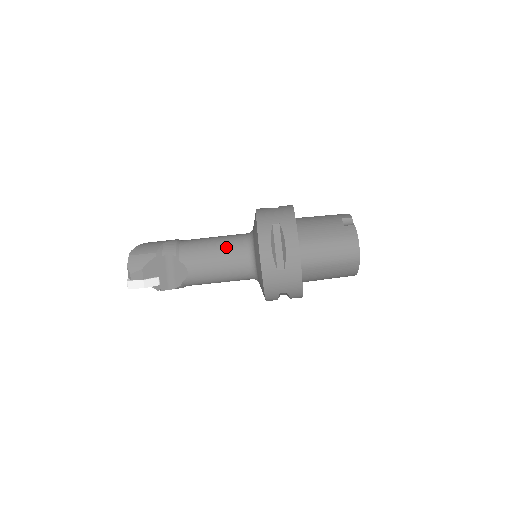
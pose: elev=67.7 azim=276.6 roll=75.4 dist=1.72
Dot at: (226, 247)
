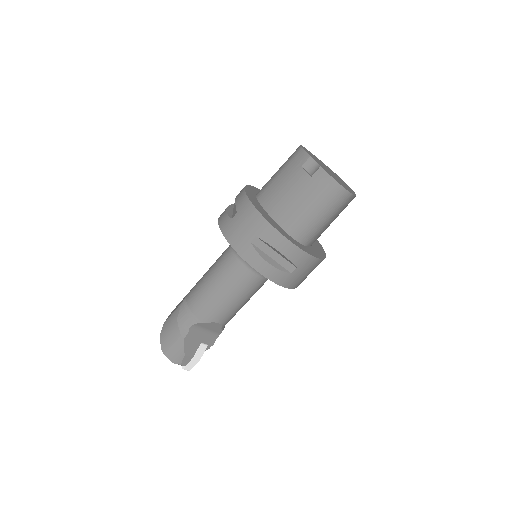
Dot at: (228, 282)
